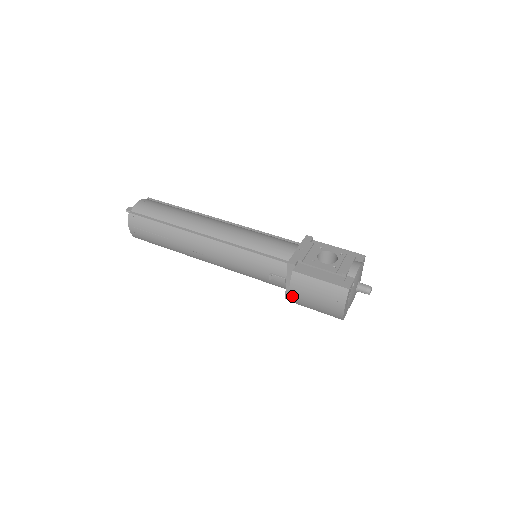
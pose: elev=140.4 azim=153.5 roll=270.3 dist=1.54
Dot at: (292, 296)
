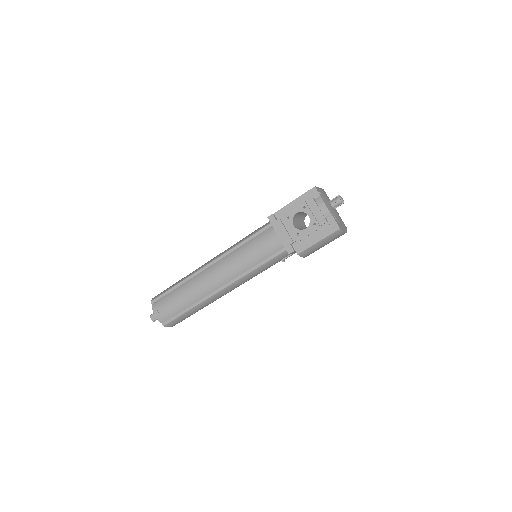
Dot at: (308, 255)
